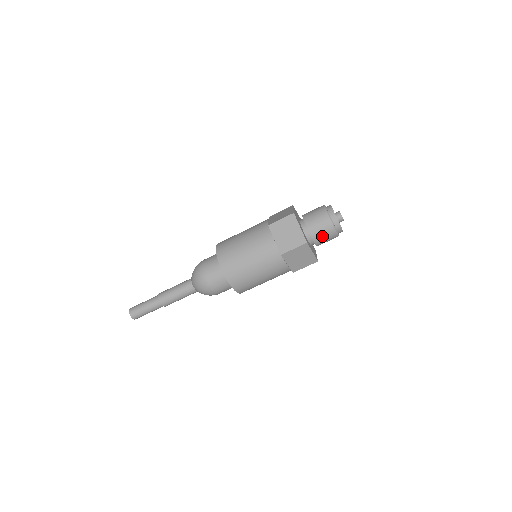
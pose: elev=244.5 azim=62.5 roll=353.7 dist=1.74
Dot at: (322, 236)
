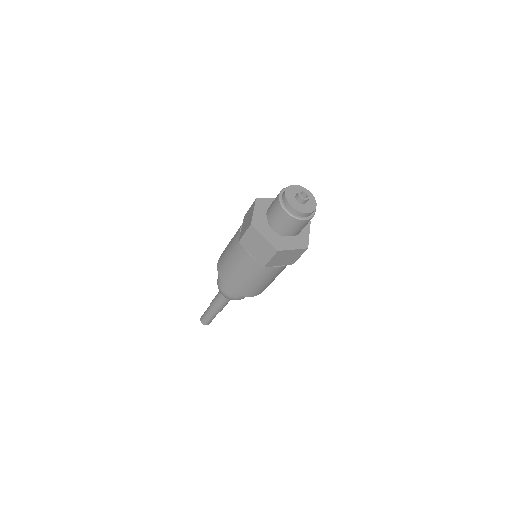
Dot at: occluded
